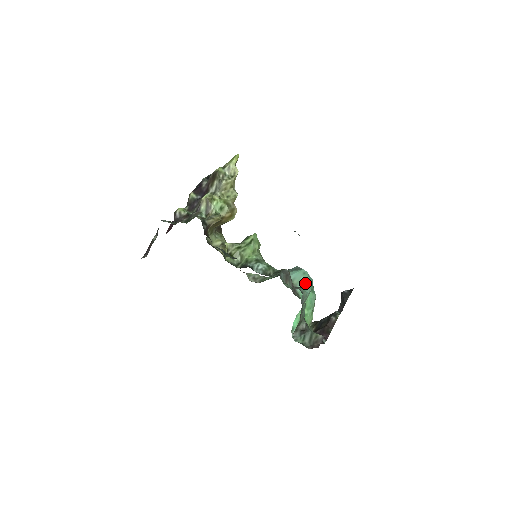
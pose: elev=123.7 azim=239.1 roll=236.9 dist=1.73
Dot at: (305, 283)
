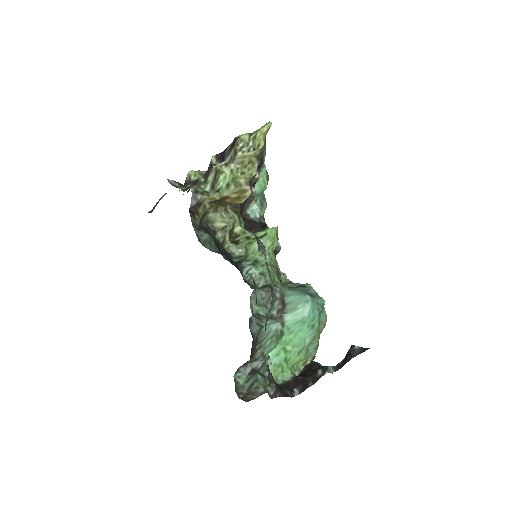
Dot at: (301, 313)
